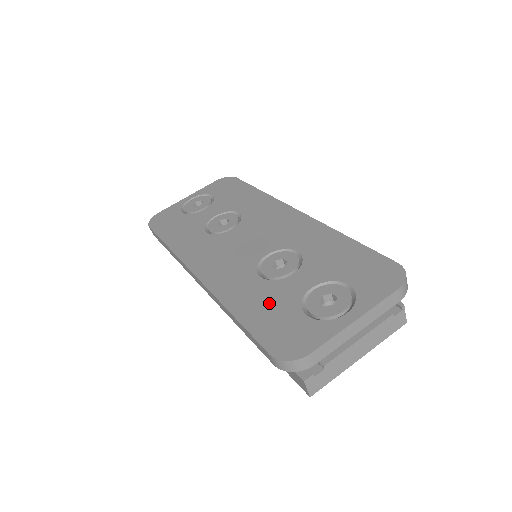
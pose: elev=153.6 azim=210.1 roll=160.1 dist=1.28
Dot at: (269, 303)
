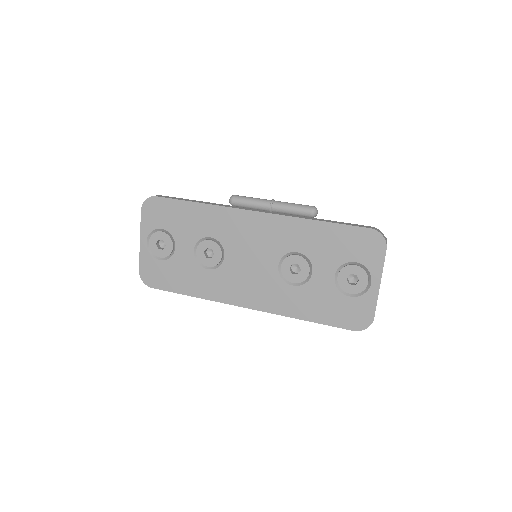
Dot at: (320, 301)
